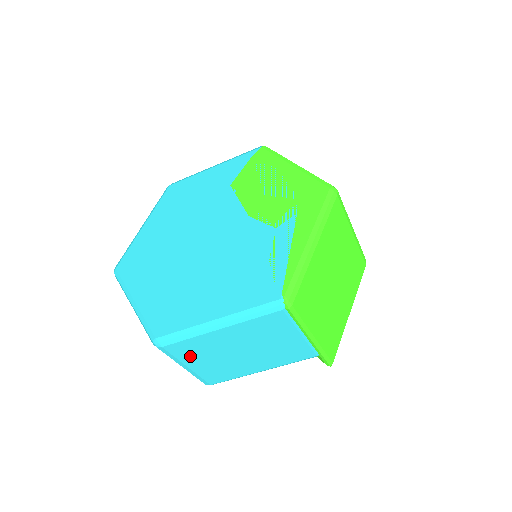
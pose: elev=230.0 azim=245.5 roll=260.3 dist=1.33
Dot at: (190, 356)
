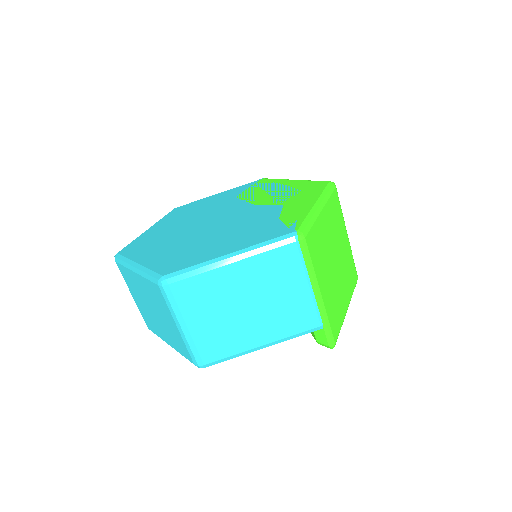
Dot at: (193, 306)
